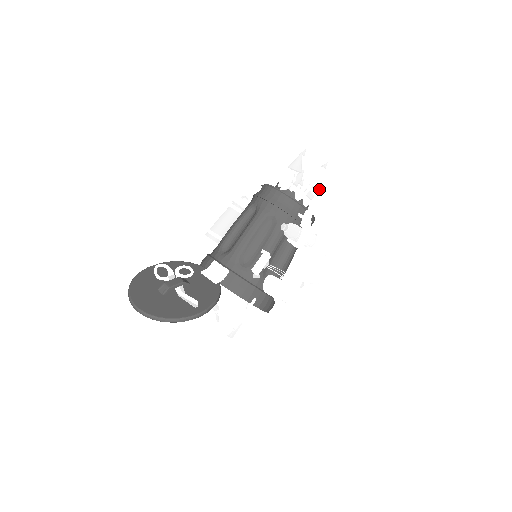
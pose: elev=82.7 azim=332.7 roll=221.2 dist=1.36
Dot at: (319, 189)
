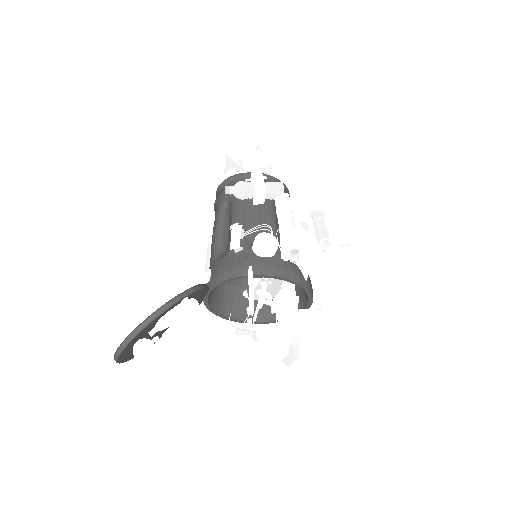
Dot at: (271, 165)
